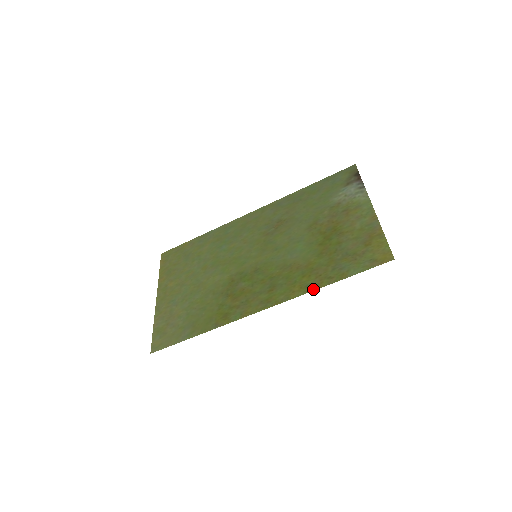
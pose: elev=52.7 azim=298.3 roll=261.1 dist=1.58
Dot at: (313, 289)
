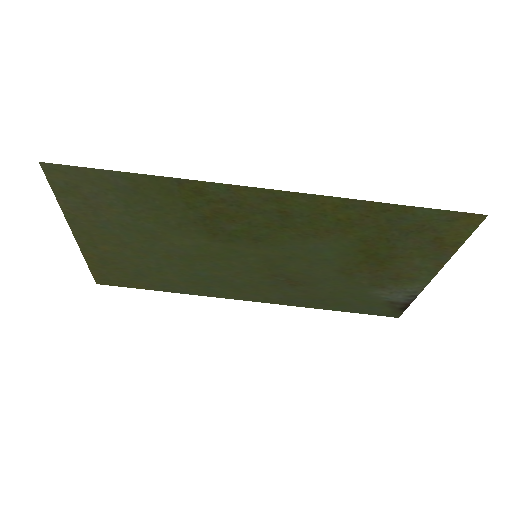
Dot at: (358, 201)
